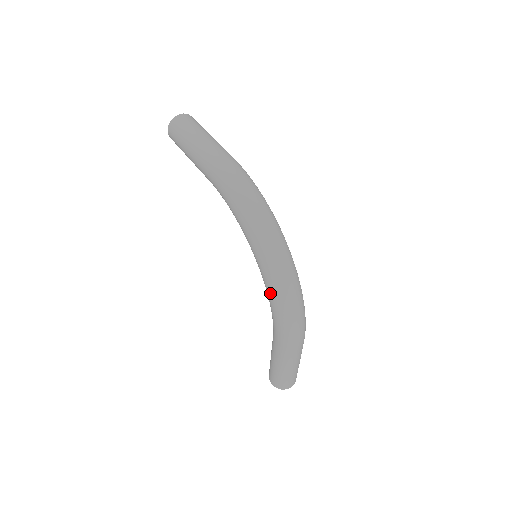
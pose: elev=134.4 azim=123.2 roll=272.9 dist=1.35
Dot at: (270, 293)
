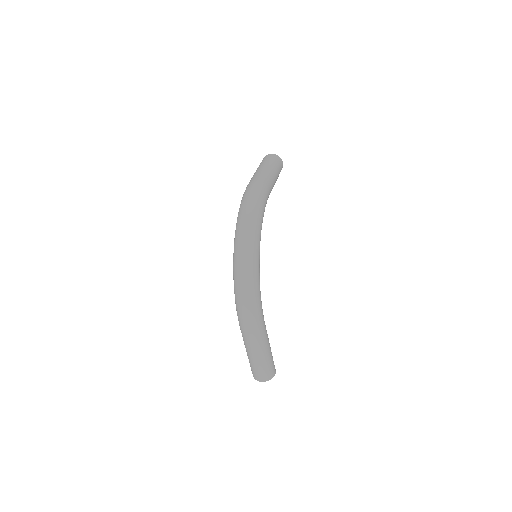
Dot at: occluded
